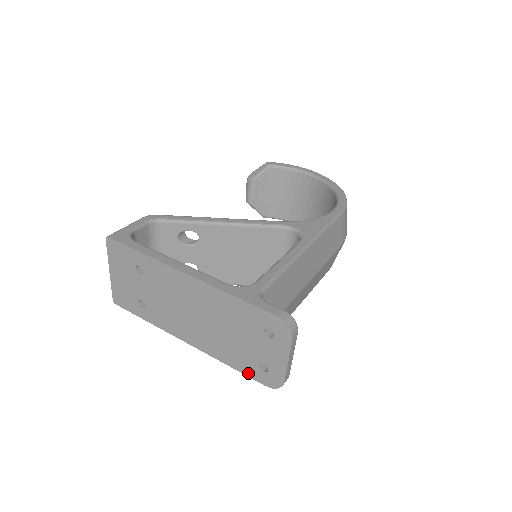
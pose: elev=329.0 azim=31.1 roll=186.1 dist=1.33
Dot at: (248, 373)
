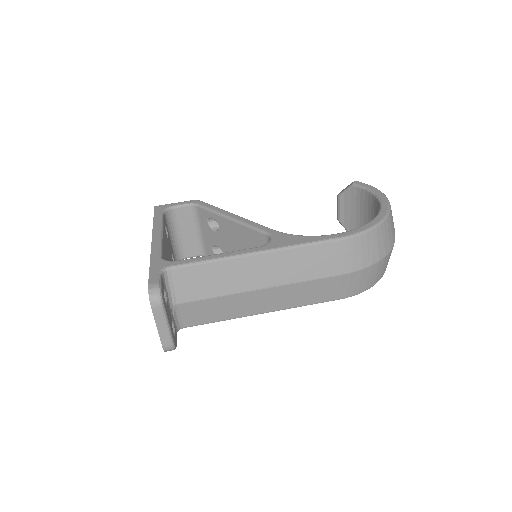
Dot at: occluded
